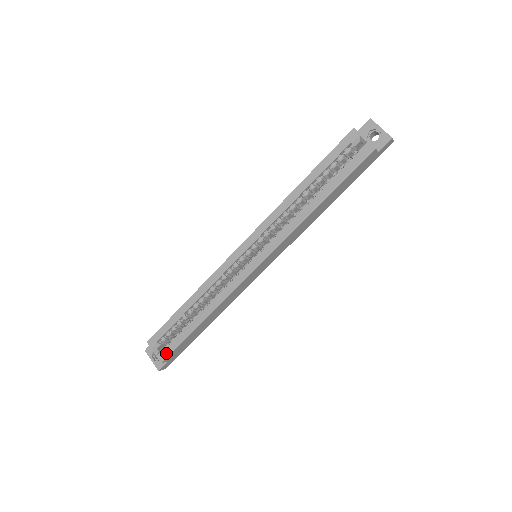
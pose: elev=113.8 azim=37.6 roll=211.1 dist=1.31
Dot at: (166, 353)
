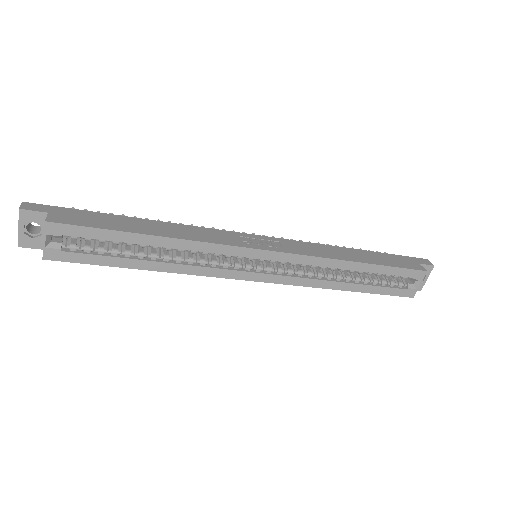
Dot at: (63, 257)
